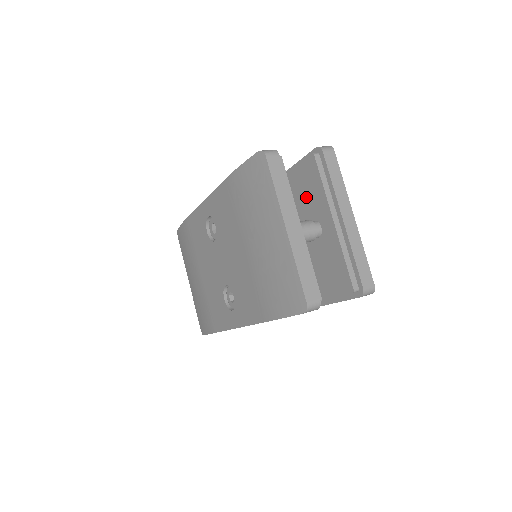
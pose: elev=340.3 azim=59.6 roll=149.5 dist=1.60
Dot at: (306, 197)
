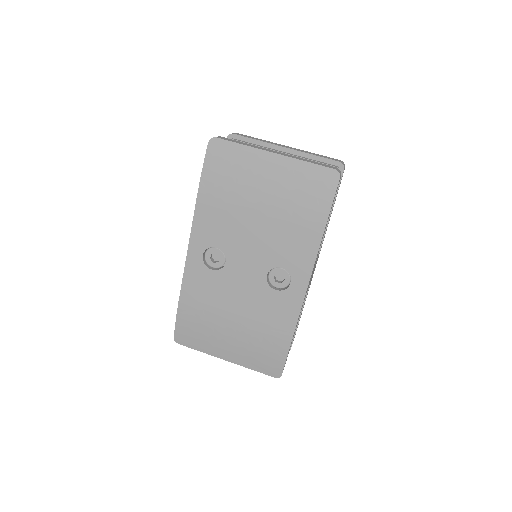
Dot at: occluded
